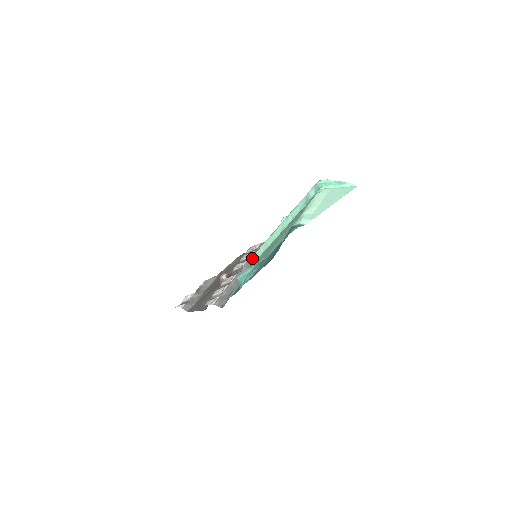
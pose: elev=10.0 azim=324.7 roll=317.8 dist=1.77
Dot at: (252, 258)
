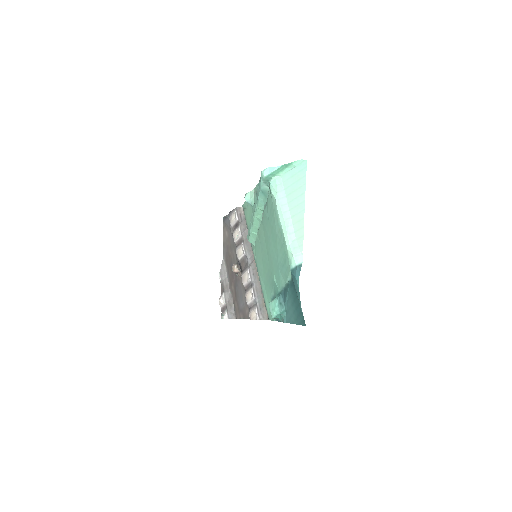
Dot at: (244, 237)
